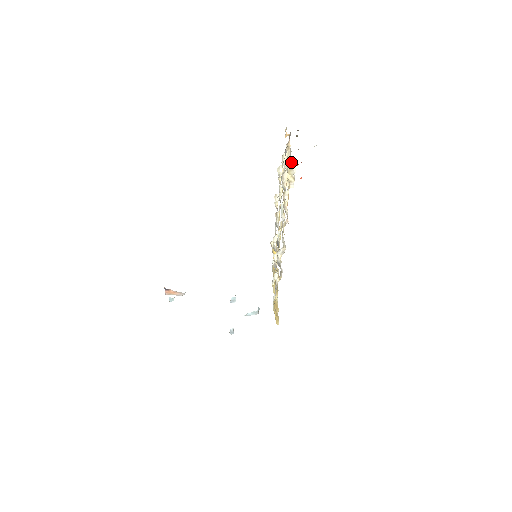
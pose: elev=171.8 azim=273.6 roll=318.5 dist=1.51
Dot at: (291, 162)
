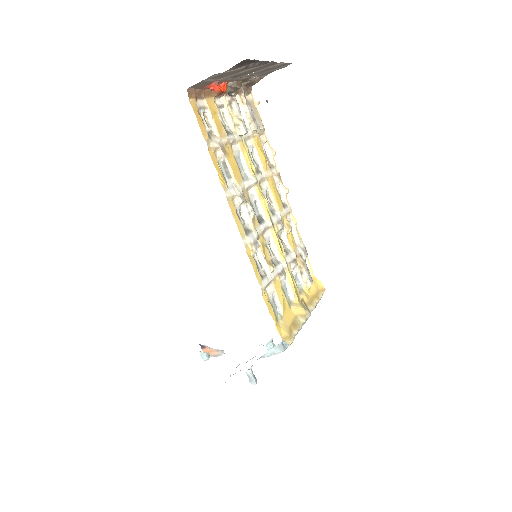
Dot at: (228, 99)
